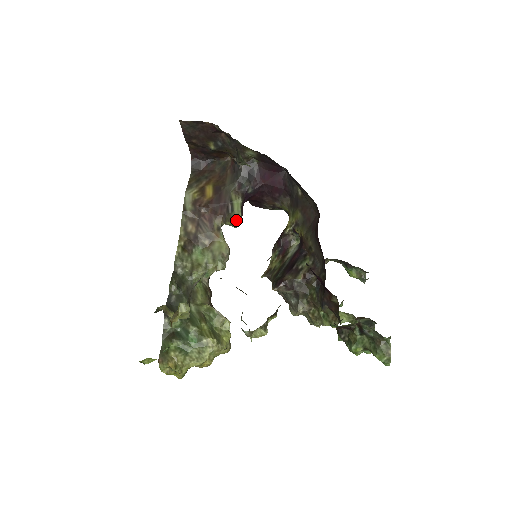
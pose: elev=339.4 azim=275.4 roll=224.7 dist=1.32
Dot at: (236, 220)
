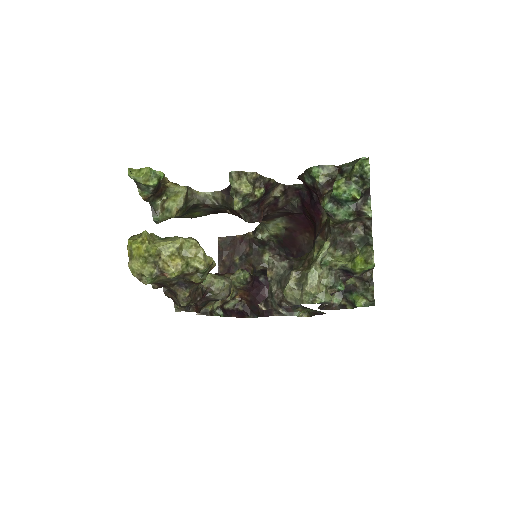
Dot at: (244, 272)
